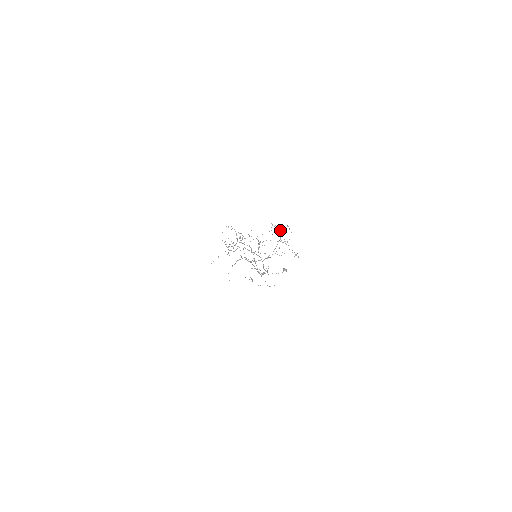
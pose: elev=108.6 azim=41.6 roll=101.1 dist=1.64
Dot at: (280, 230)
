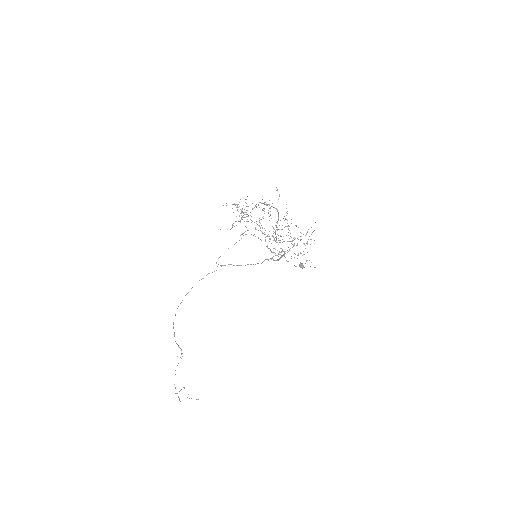
Dot at: occluded
